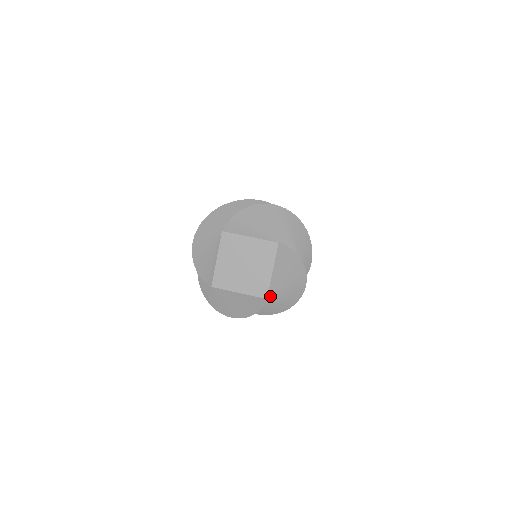
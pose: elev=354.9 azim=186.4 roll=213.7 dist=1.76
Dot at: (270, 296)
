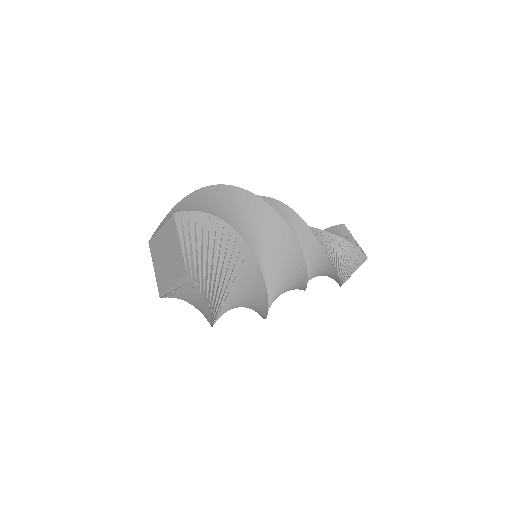
Dot at: occluded
